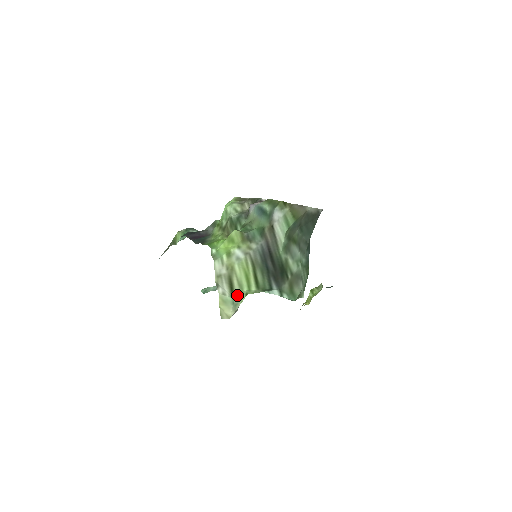
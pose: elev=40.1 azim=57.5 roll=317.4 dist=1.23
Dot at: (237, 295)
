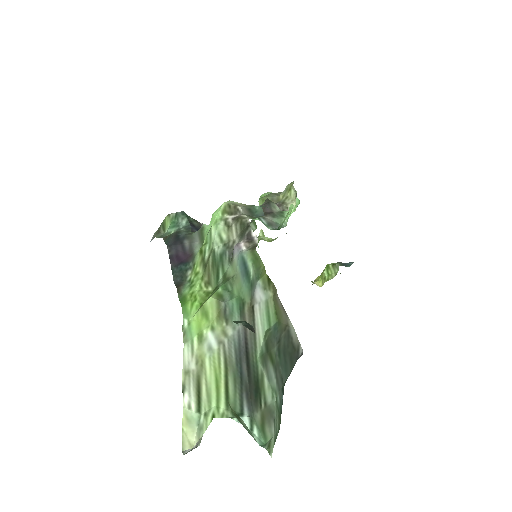
Dot at: (204, 411)
